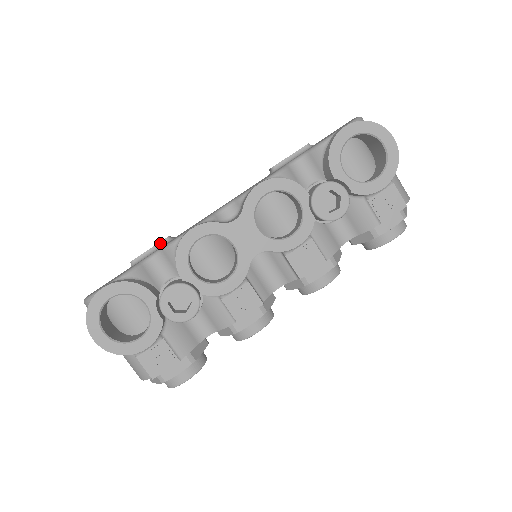
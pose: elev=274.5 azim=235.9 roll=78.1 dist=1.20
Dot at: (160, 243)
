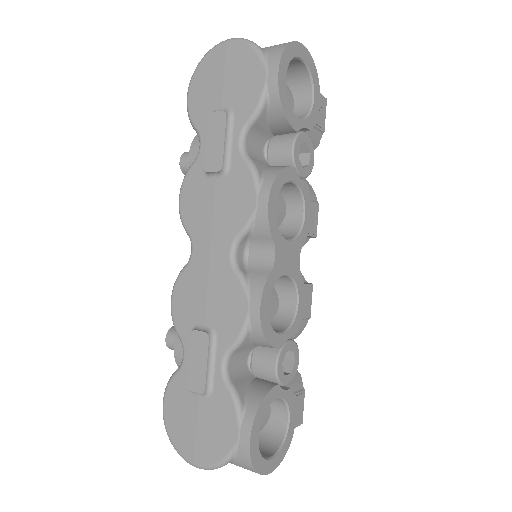
Dot at: (209, 348)
